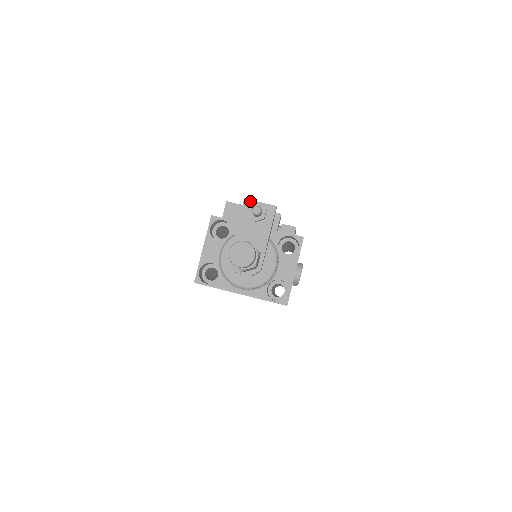
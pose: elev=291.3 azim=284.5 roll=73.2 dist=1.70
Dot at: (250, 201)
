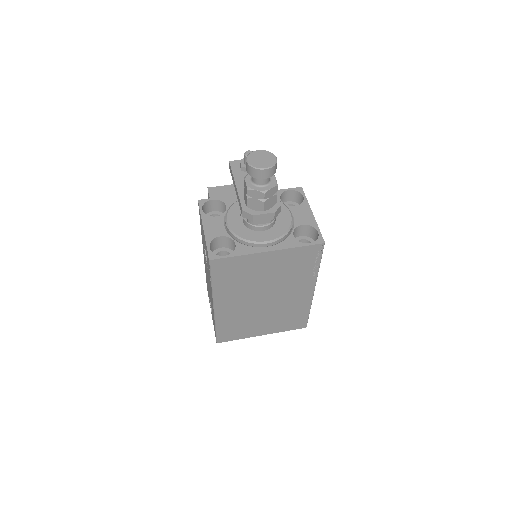
Dot at: (236, 161)
